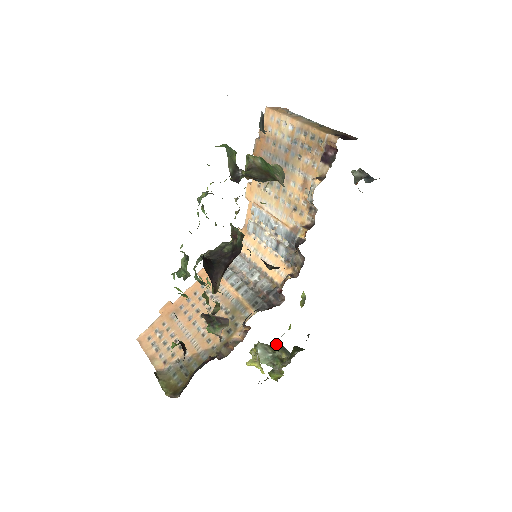
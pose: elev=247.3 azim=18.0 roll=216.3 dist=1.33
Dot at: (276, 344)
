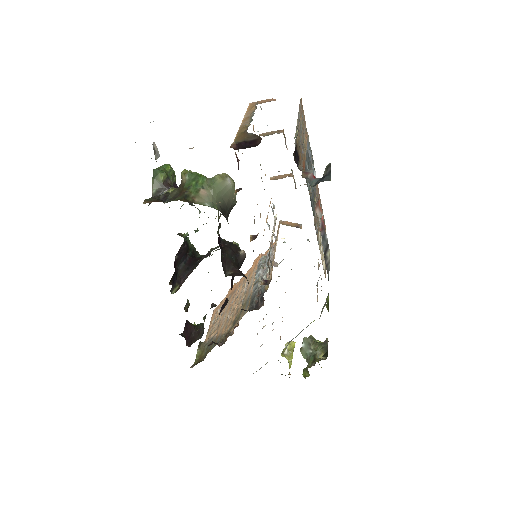
Dot at: (324, 342)
